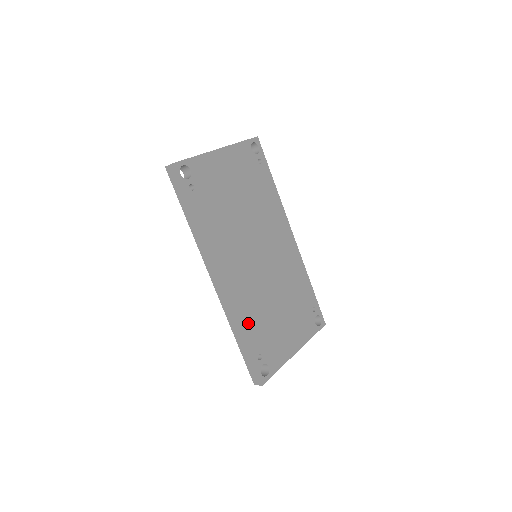
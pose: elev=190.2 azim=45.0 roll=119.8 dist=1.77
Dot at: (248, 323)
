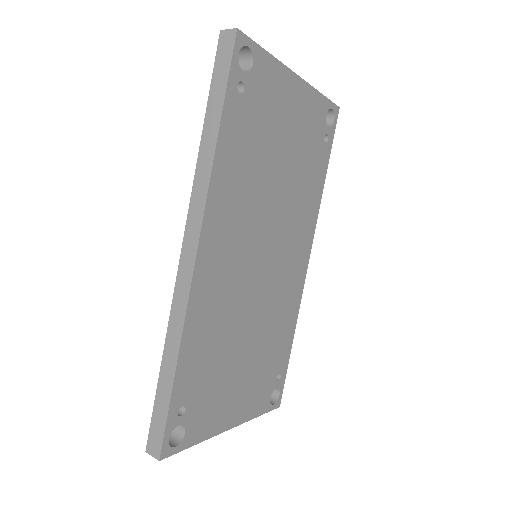
Dot at: (196, 346)
